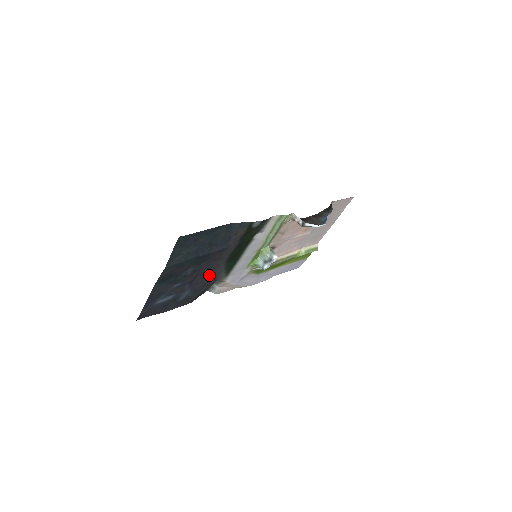
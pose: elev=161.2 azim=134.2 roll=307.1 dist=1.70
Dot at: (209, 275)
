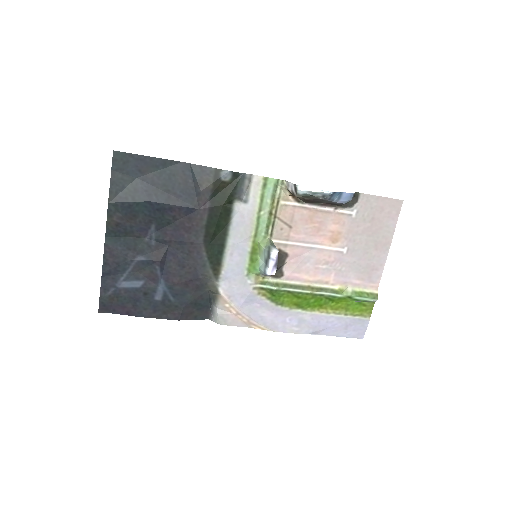
Dot at: (188, 264)
